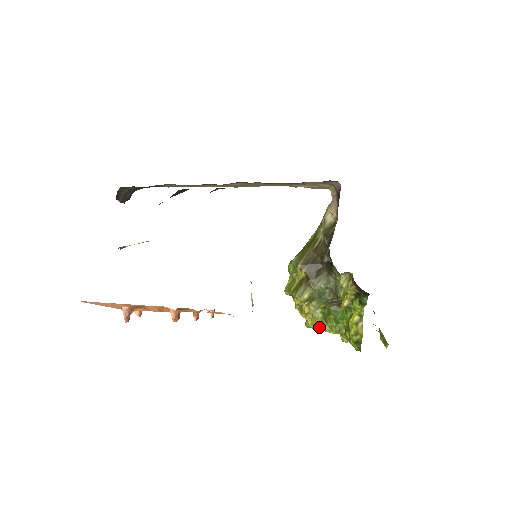
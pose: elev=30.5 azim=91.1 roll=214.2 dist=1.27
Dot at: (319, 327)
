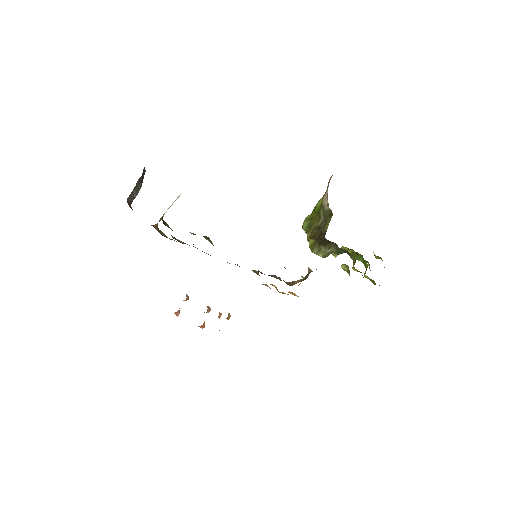
Dot at: occluded
